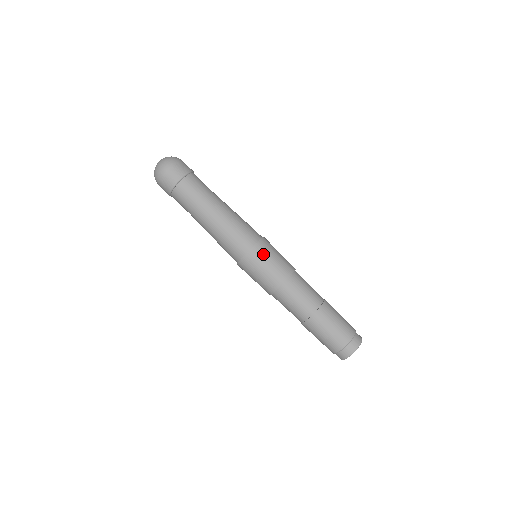
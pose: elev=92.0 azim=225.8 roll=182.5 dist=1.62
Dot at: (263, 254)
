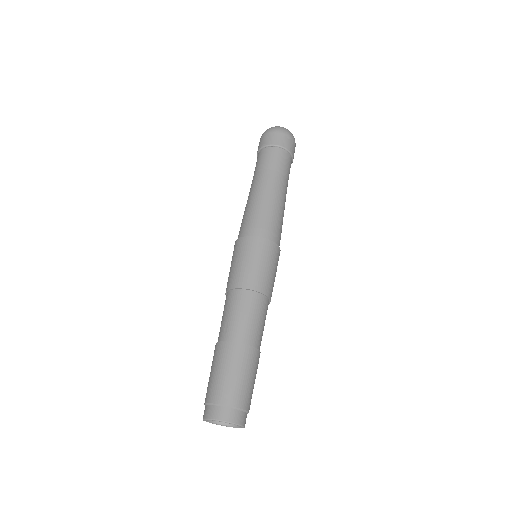
Dot at: (272, 255)
